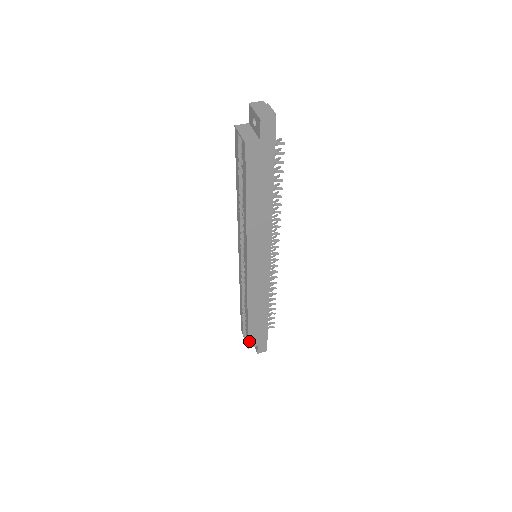
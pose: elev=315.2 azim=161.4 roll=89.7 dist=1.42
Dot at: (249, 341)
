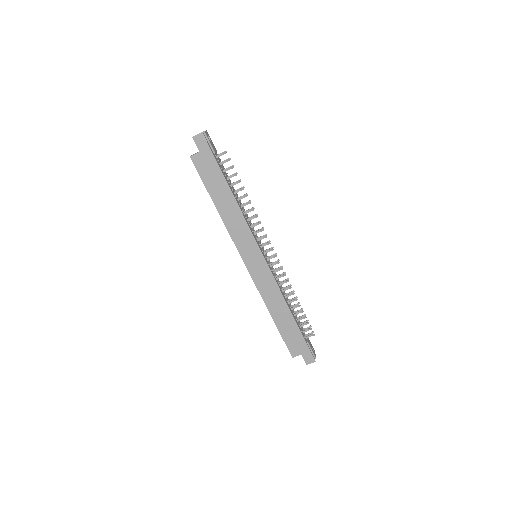
Dot at: (289, 348)
